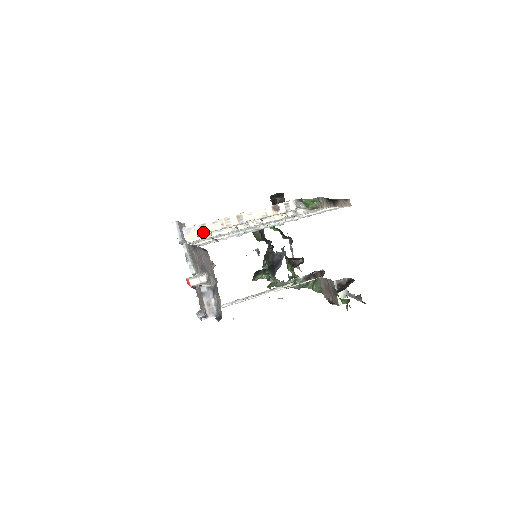
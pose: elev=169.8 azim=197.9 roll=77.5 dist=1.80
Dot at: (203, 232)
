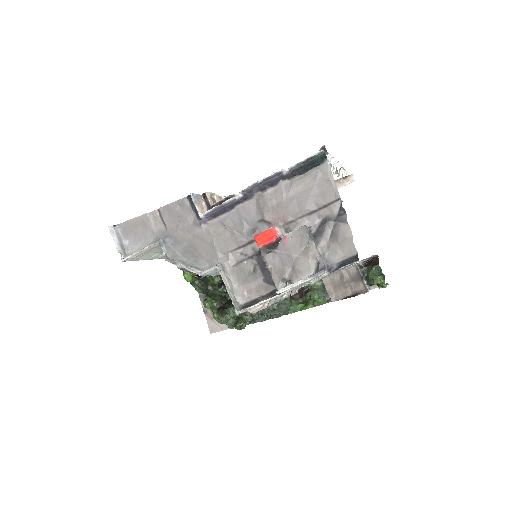
Dot at: occluded
